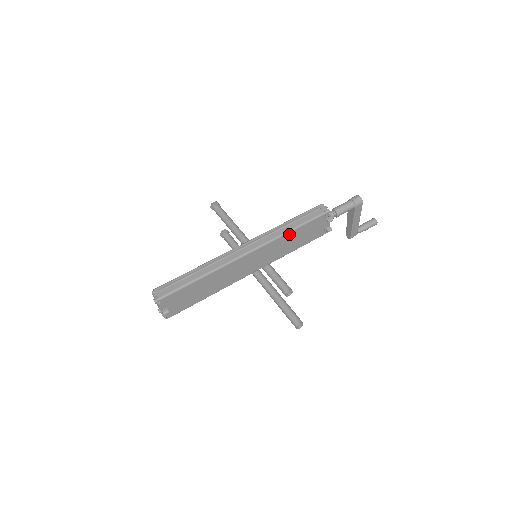
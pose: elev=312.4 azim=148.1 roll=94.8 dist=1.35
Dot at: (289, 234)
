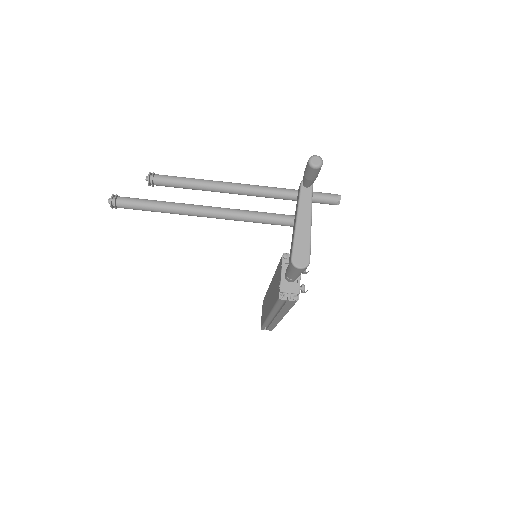
Dot at: occluded
